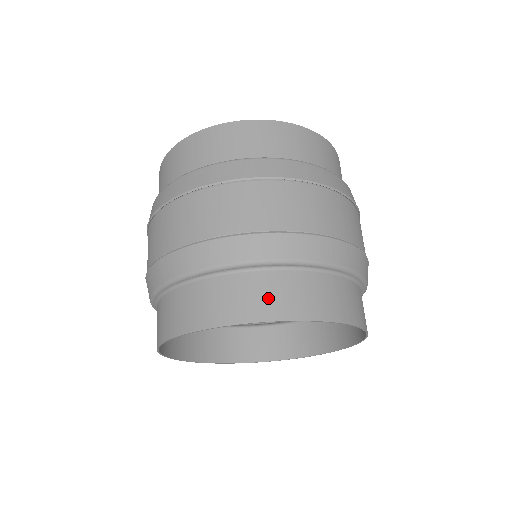
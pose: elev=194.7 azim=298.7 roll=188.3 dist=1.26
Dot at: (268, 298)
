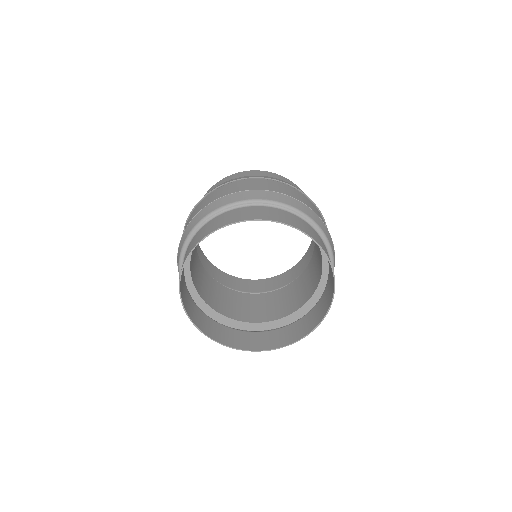
Dot at: (246, 214)
